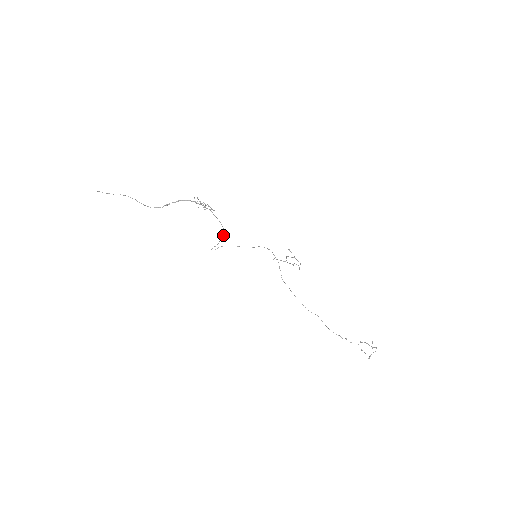
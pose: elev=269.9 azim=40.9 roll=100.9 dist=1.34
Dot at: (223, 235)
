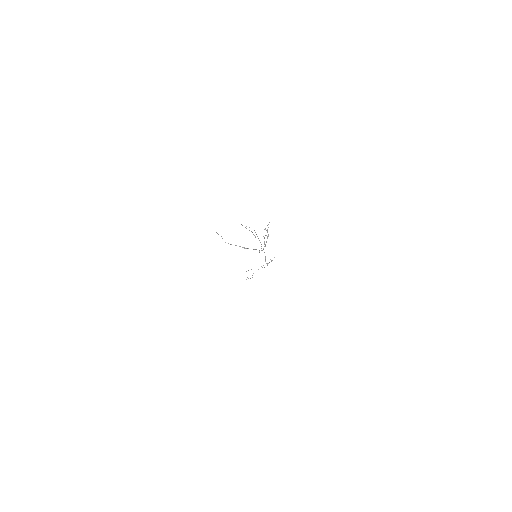
Dot at: occluded
